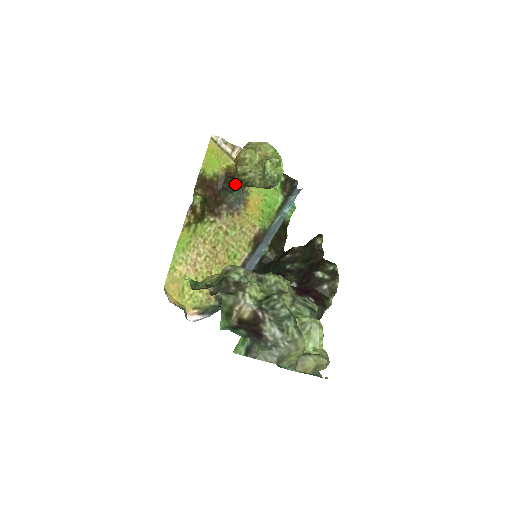
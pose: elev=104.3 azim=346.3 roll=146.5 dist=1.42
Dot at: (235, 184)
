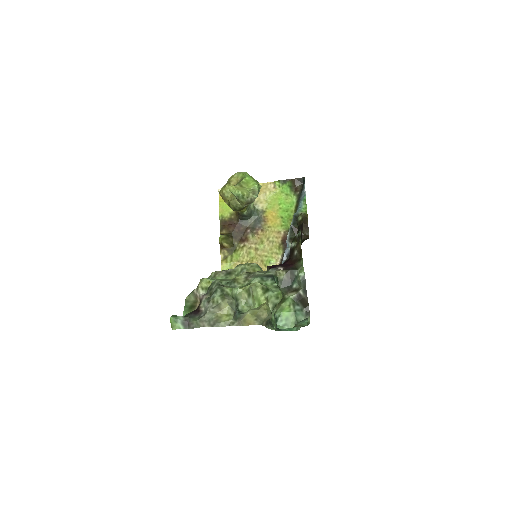
Dot at: (240, 213)
